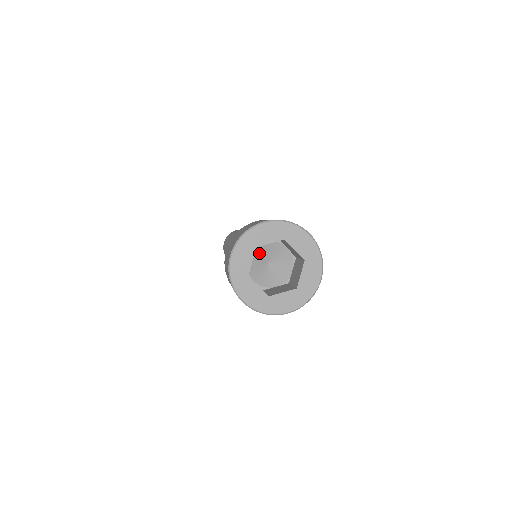
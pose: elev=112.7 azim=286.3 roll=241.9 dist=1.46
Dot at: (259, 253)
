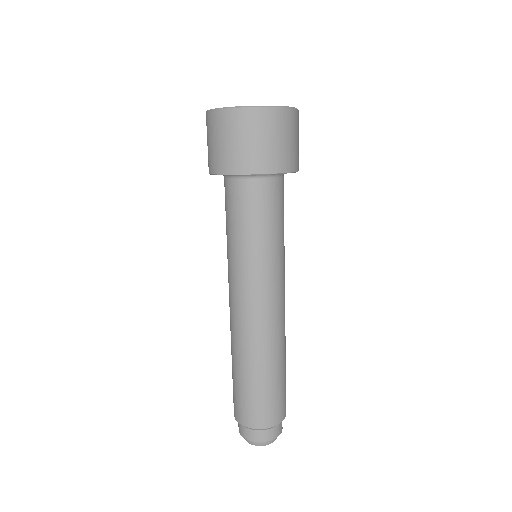
Dot at: occluded
